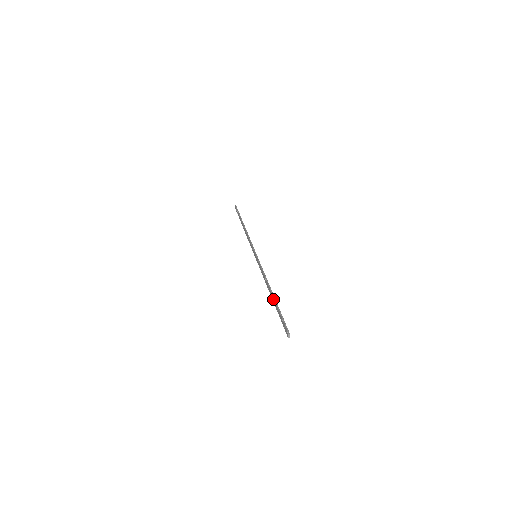
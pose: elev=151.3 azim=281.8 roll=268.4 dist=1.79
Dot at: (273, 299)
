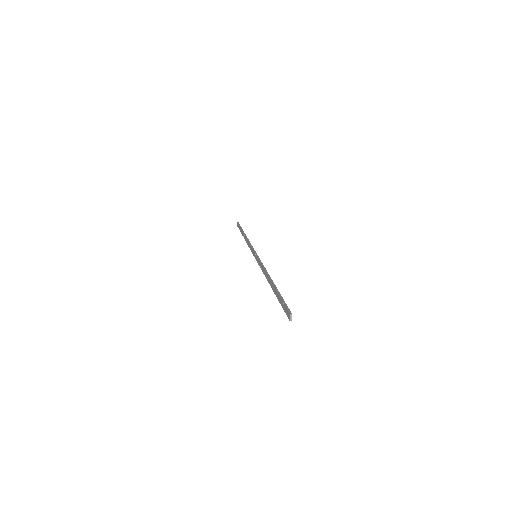
Dot at: (273, 287)
